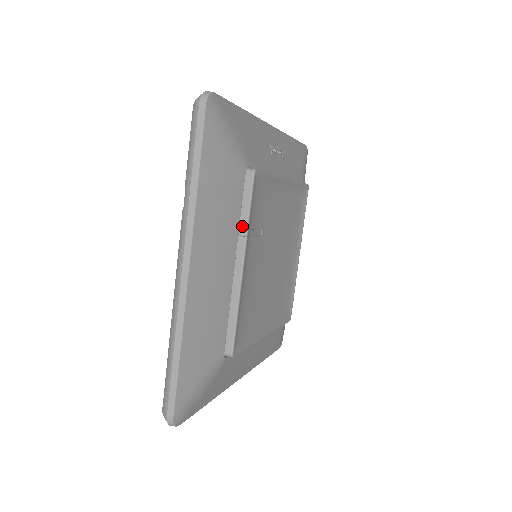
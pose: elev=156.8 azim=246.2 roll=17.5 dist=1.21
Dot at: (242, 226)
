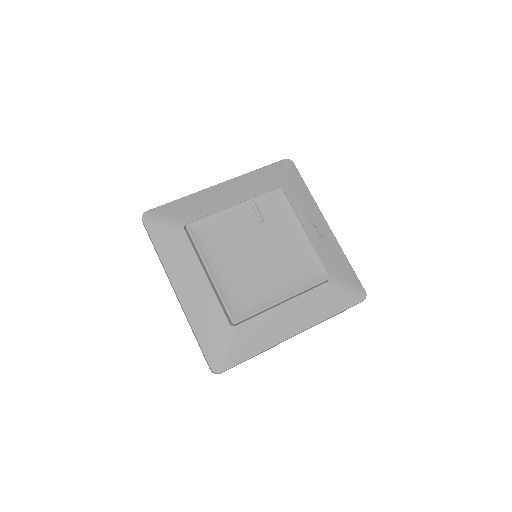
Dot at: (253, 198)
